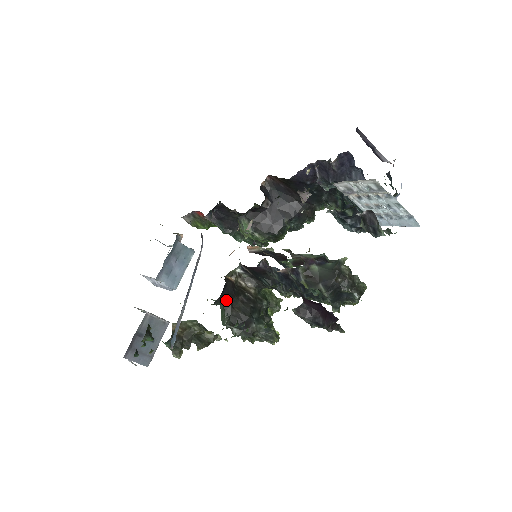
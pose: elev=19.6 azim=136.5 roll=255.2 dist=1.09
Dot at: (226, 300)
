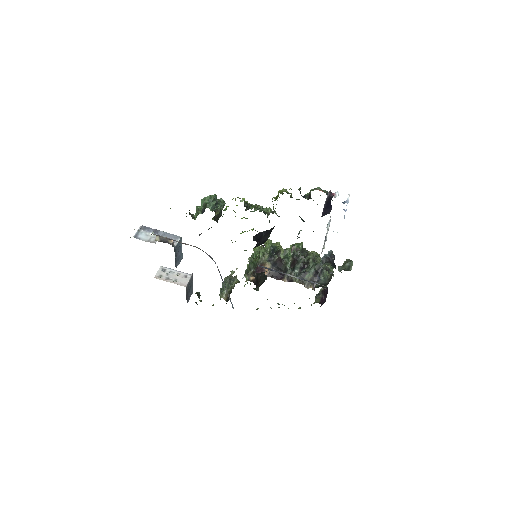
Dot at: (256, 287)
